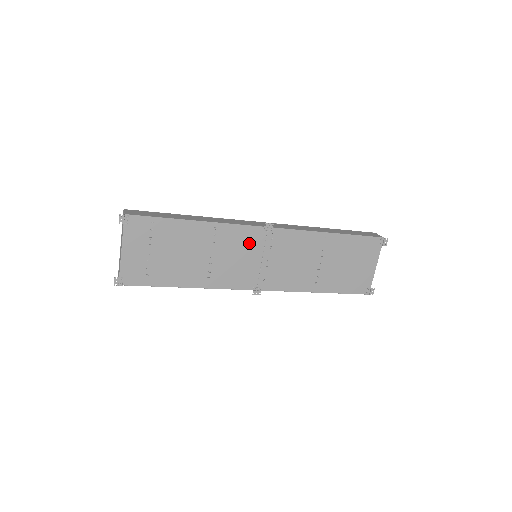
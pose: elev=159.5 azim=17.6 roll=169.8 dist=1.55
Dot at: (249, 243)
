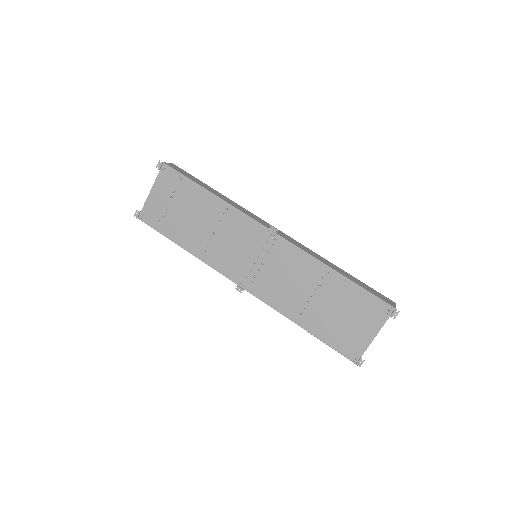
Dot at: (250, 237)
